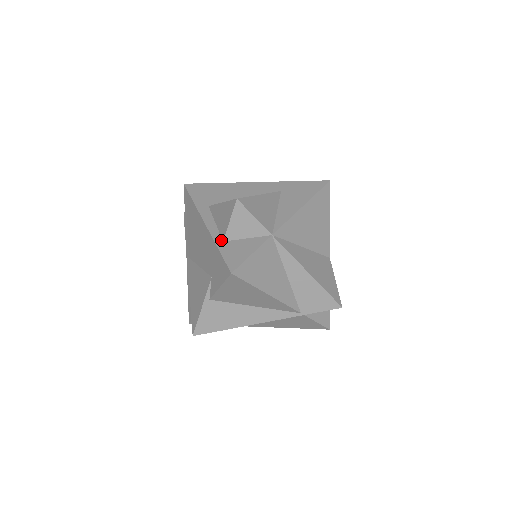
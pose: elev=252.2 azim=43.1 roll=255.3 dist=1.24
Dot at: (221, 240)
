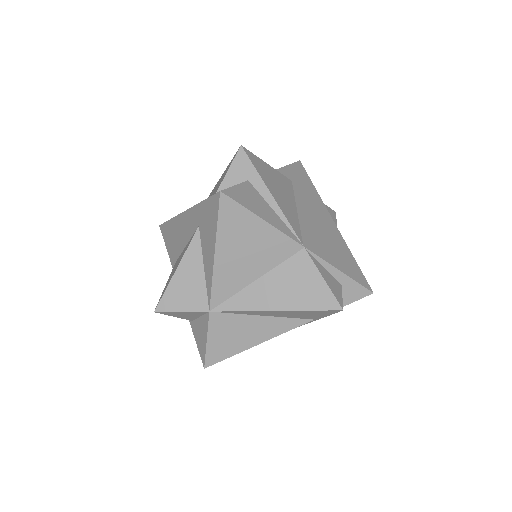
Dot at: occluded
